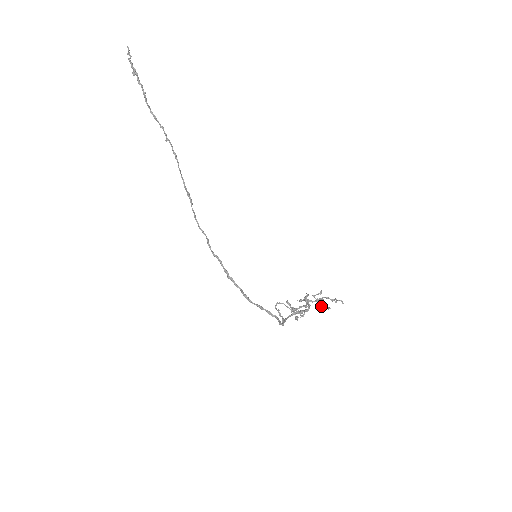
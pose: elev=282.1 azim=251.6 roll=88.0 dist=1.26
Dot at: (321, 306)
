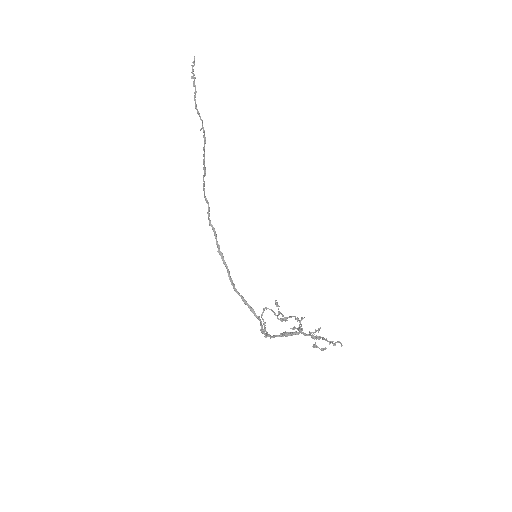
Dot at: (316, 346)
